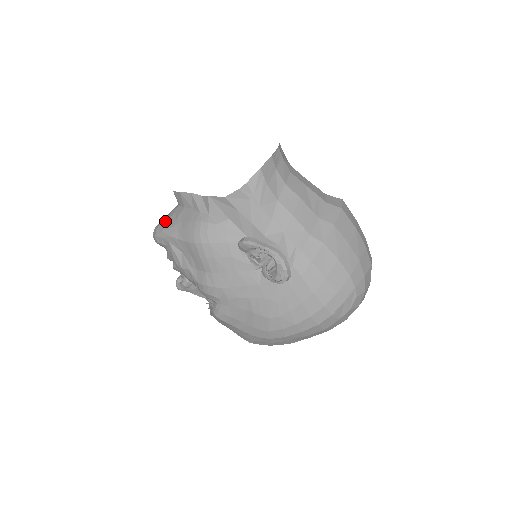
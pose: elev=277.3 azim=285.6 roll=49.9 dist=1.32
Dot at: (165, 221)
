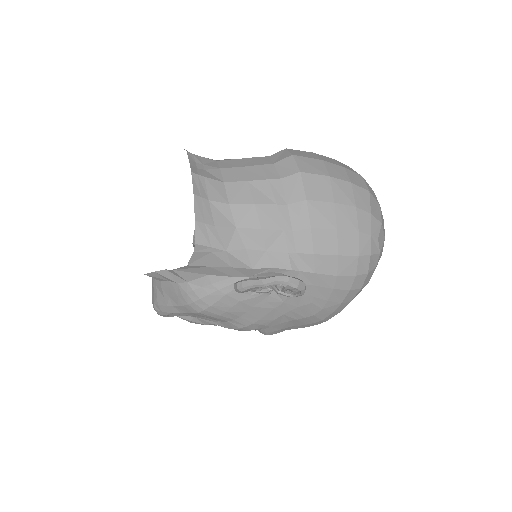
Dot at: (155, 300)
